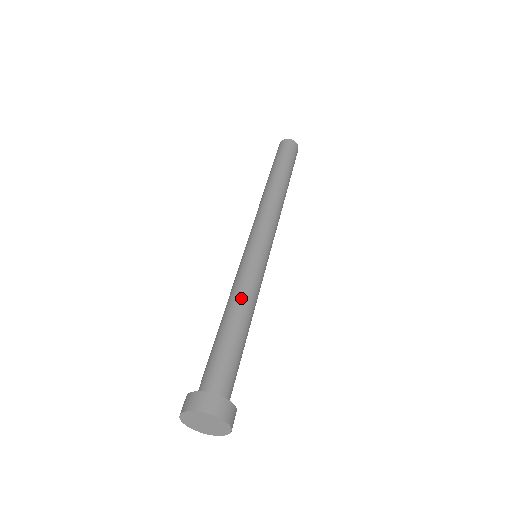
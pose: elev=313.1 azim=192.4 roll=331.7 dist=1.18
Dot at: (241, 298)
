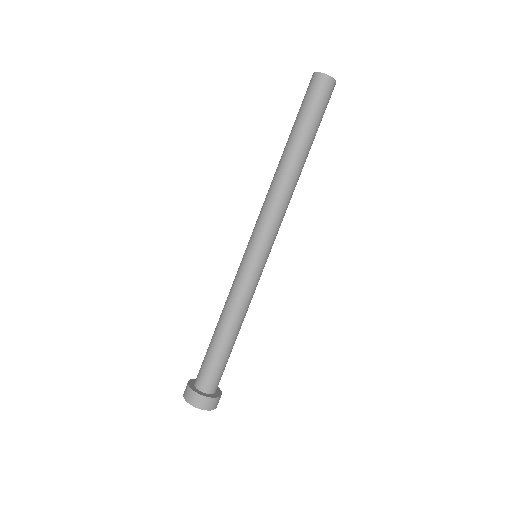
Dot at: (226, 310)
